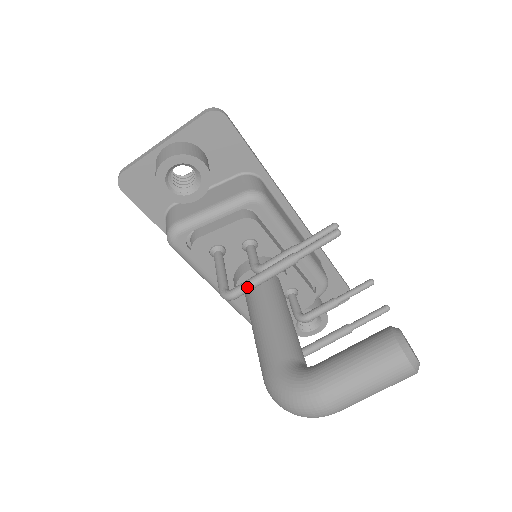
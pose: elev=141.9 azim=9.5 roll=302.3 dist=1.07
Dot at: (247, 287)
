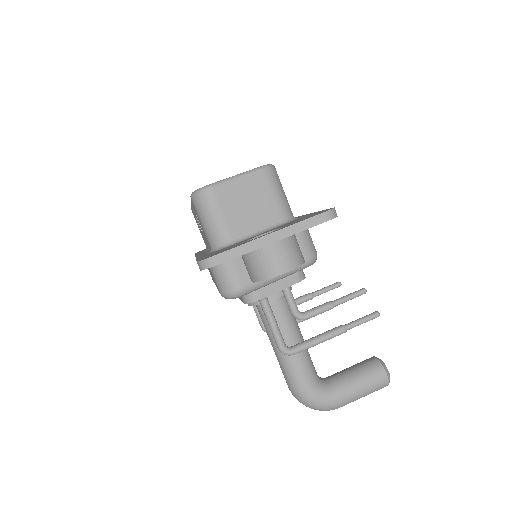
Dot at: (306, 349)
